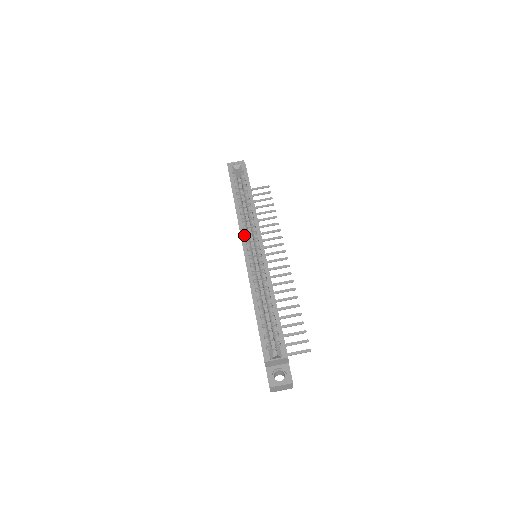
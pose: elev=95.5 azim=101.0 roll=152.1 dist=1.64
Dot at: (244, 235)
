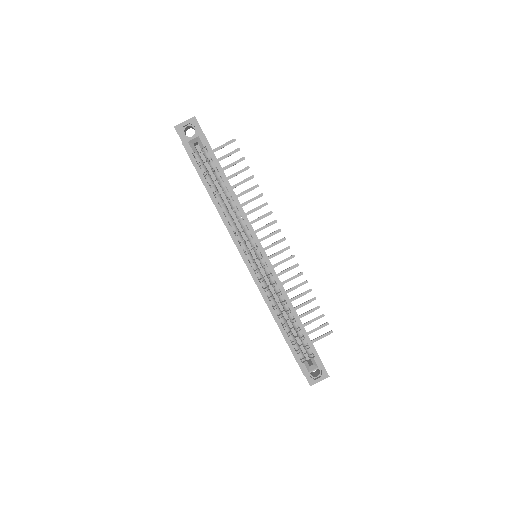
Dot at: (238, 242)
